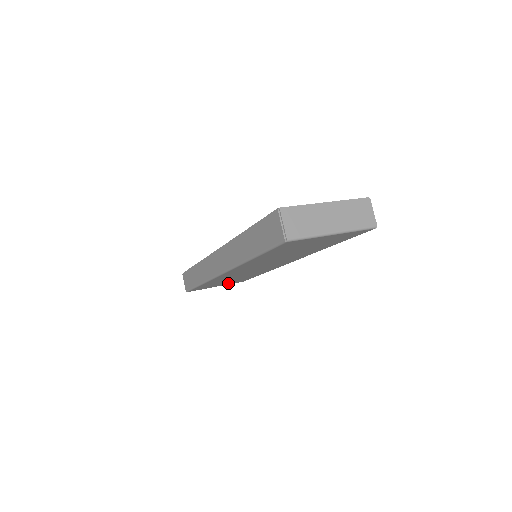
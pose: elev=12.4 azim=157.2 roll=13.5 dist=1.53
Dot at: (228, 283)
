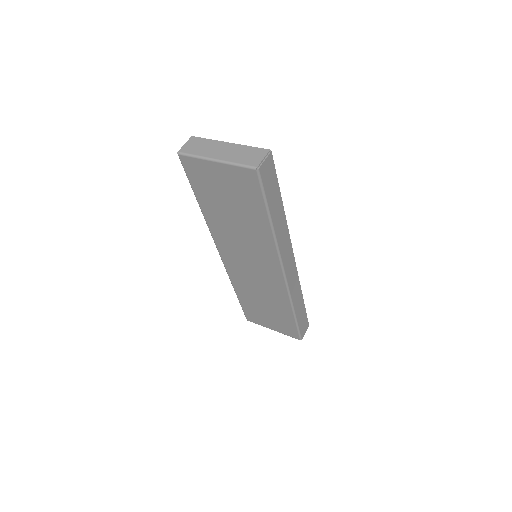
Dot at: (279, 326)
